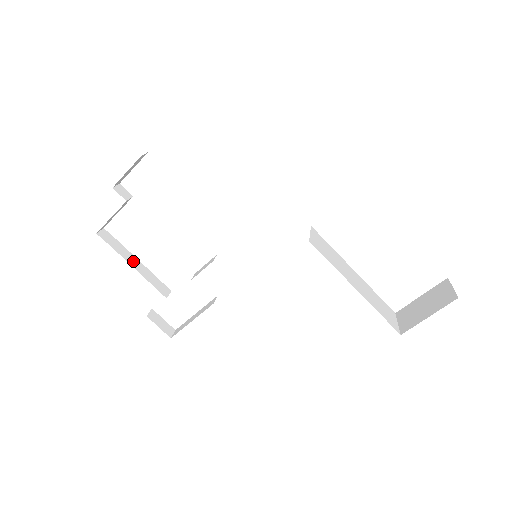
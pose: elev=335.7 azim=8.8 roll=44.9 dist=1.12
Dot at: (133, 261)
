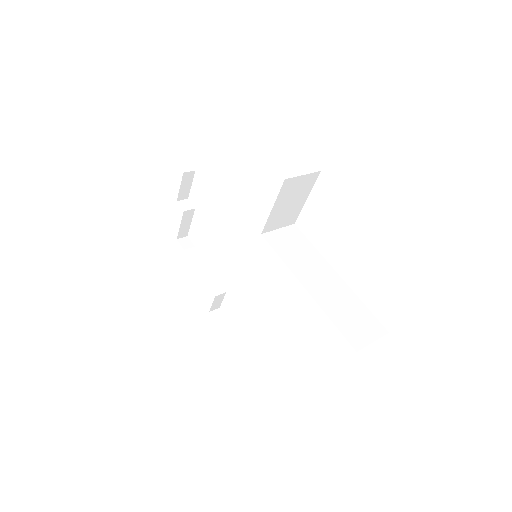
Dot at: (199, 263)
